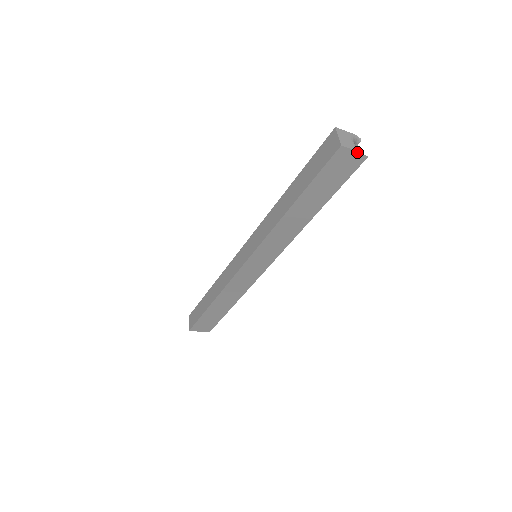
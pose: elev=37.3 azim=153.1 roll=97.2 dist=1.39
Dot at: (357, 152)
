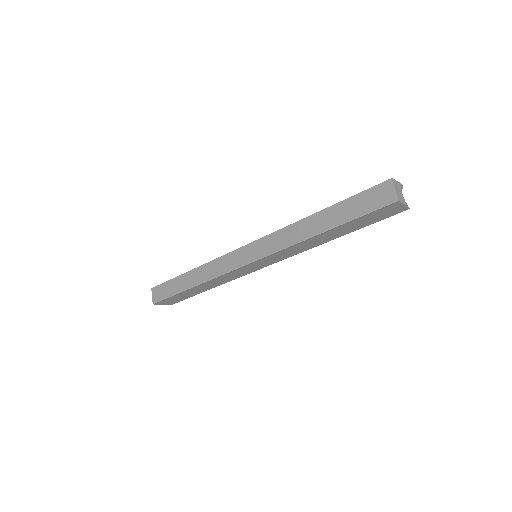
Dot at: (405, 205)
